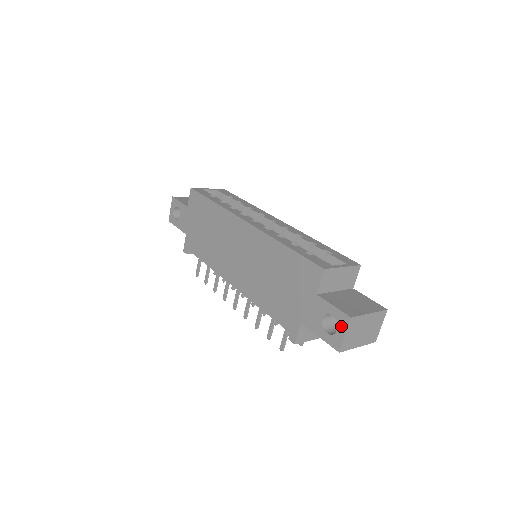
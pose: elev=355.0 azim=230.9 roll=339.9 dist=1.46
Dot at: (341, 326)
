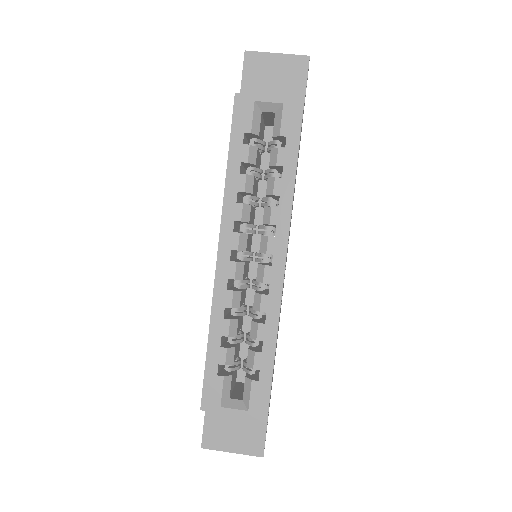
Dot at: occluded
